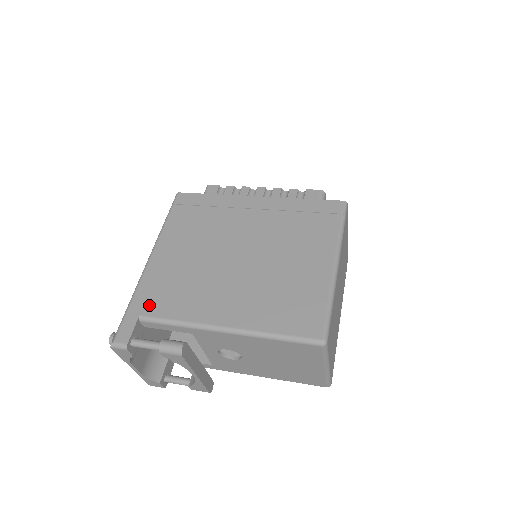
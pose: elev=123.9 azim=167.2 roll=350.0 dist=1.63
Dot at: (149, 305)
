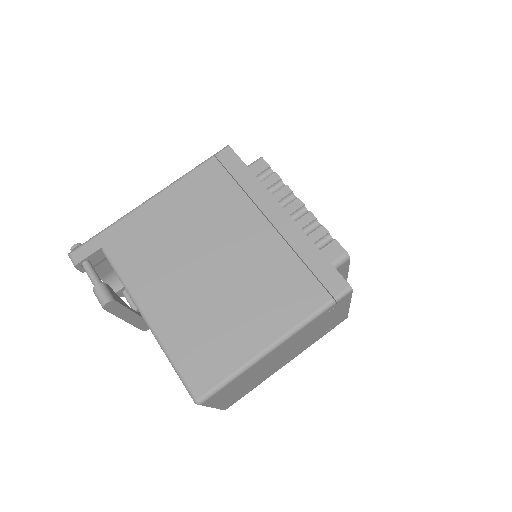
Dot at: (116, 243)
